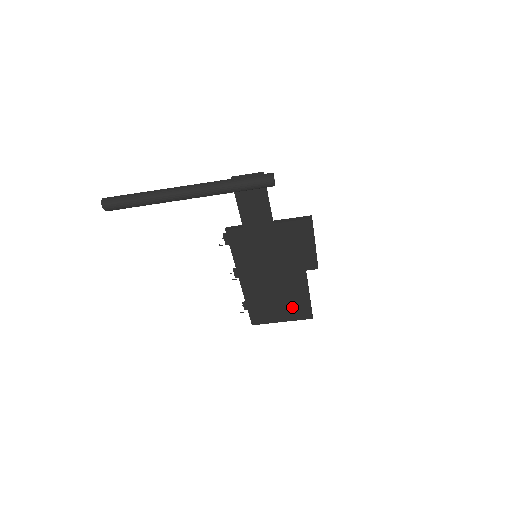
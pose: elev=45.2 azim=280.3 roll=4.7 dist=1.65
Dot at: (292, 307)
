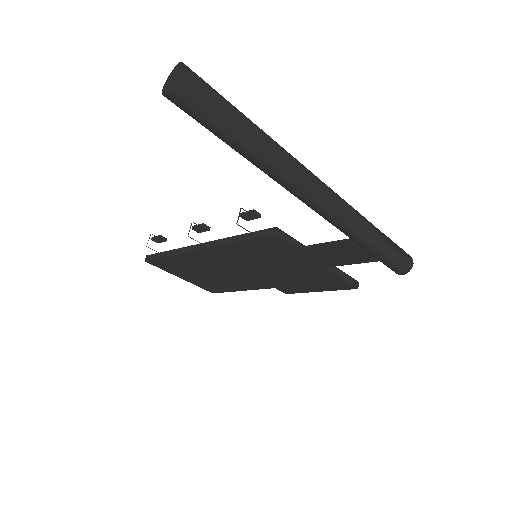
Dot at: (211, 282)
